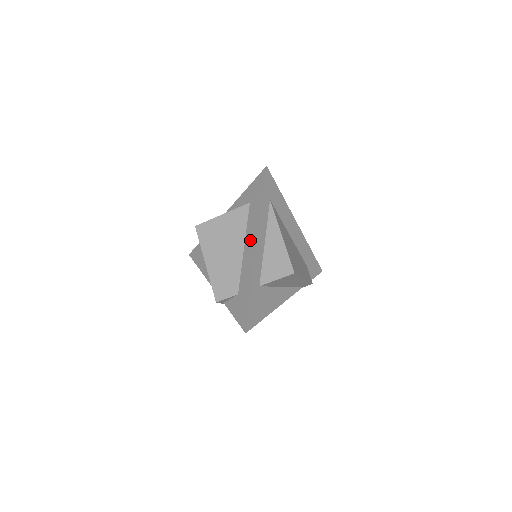
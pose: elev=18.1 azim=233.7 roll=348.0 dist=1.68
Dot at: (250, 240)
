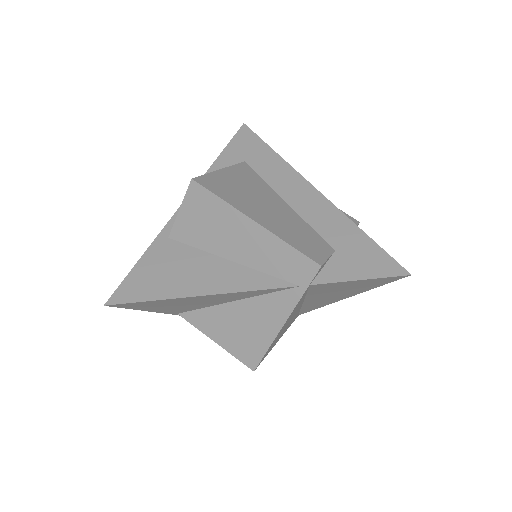
Dot at: (291, 188)
